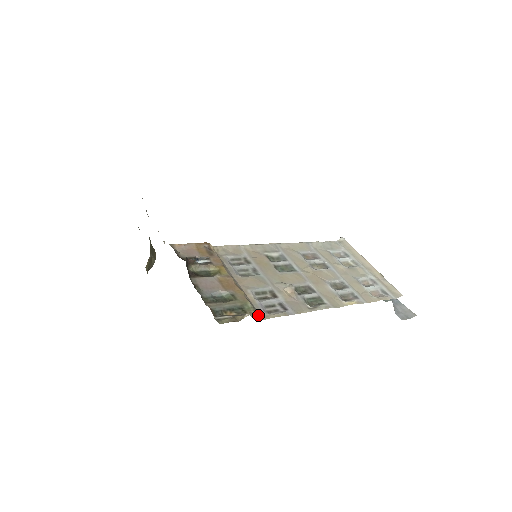
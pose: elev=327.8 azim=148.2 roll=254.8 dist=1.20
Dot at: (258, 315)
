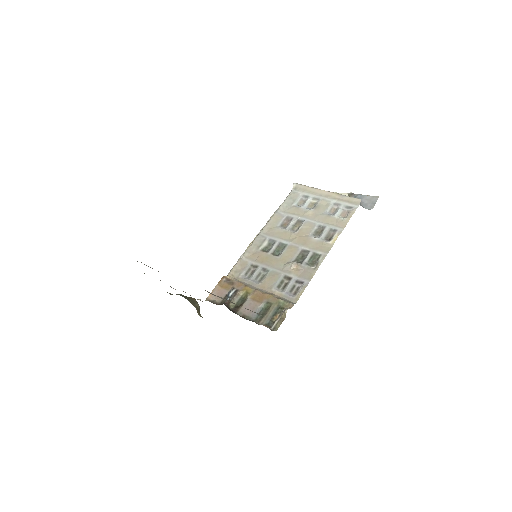
Dot at: (291, 304)
